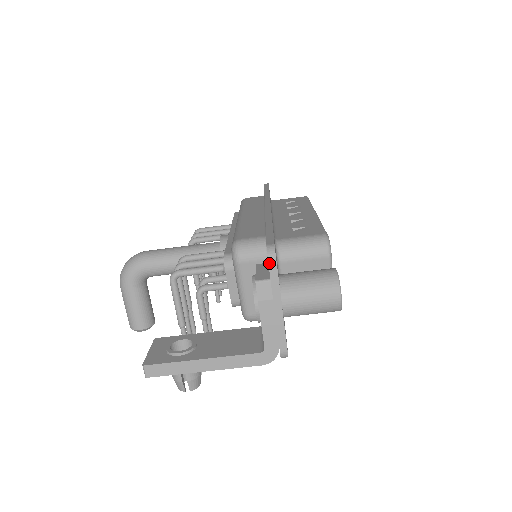
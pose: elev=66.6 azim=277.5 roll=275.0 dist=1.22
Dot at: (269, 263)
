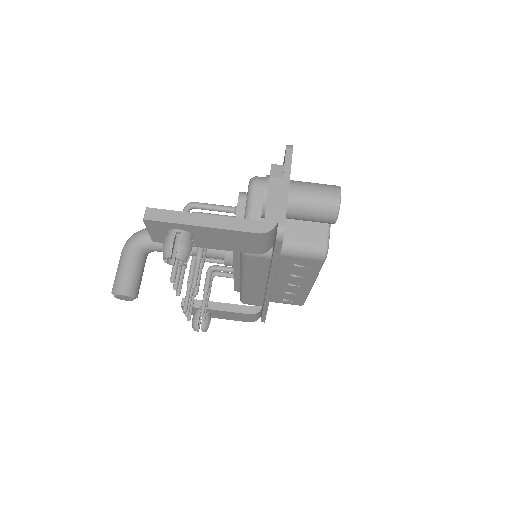
Dot at: (287, 150)
